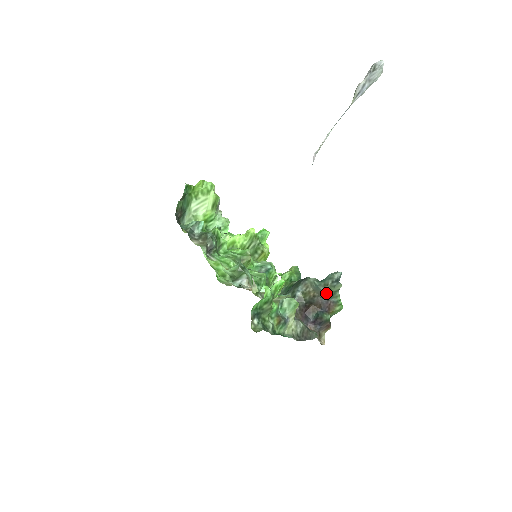
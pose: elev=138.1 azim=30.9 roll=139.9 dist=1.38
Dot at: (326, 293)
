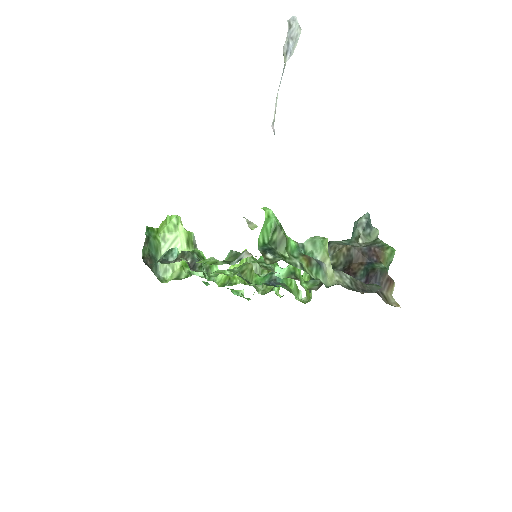
Dot at: (363, 246)
